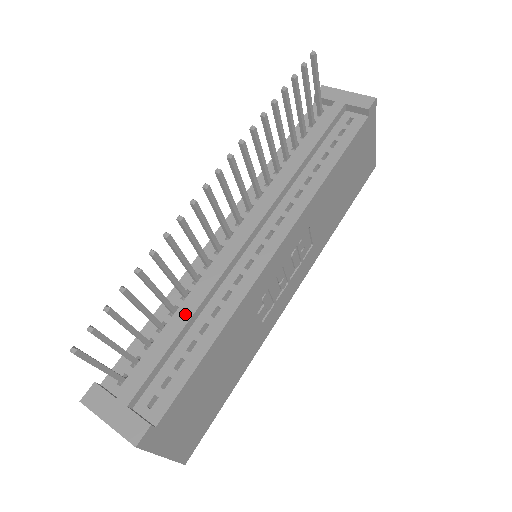
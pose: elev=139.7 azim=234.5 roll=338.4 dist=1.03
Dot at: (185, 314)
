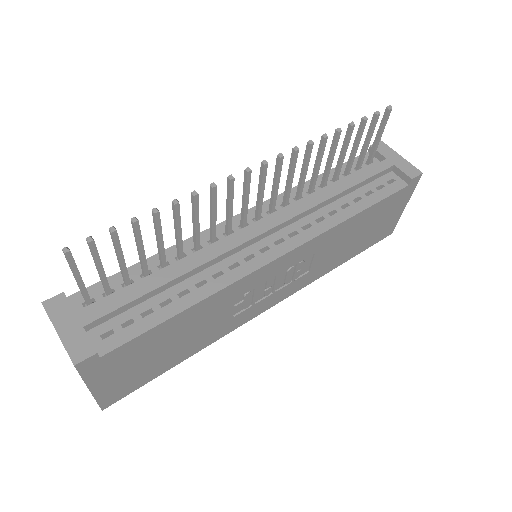
Dot at: (173, 272)
